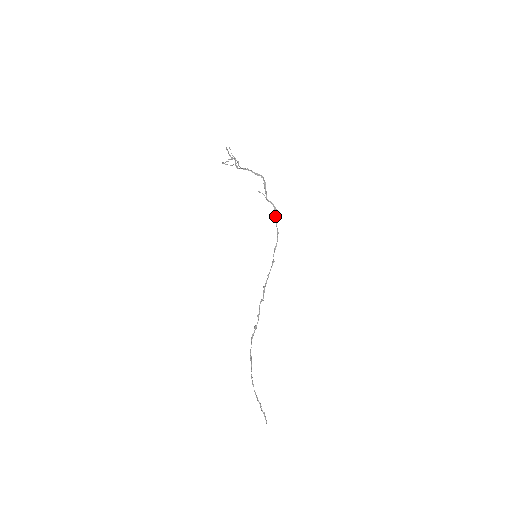
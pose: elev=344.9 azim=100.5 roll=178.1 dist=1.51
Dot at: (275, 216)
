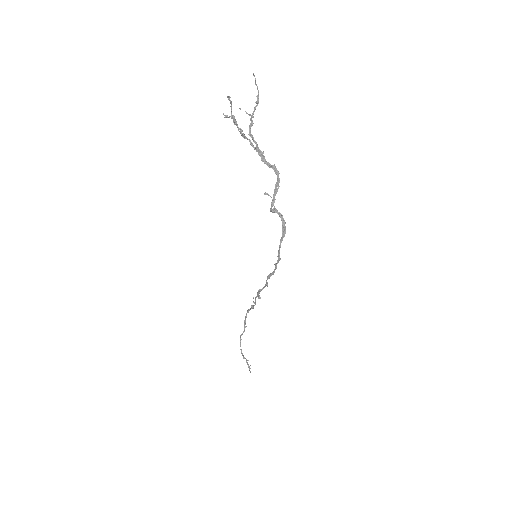
Dot at: occluded
